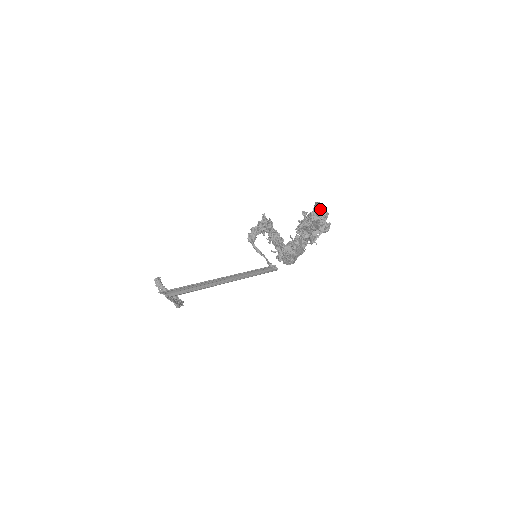
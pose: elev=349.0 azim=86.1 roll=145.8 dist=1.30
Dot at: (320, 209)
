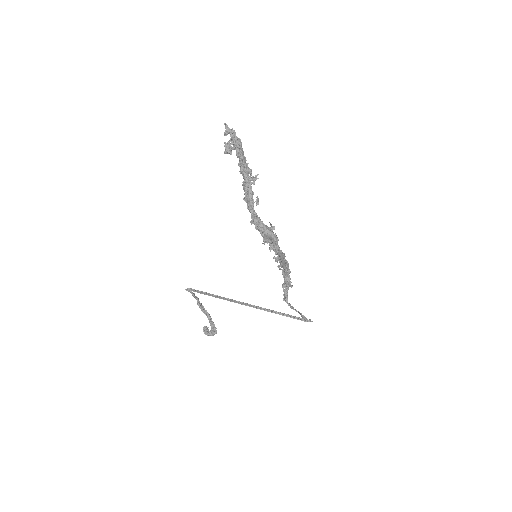
Dot at: (227, 127)
